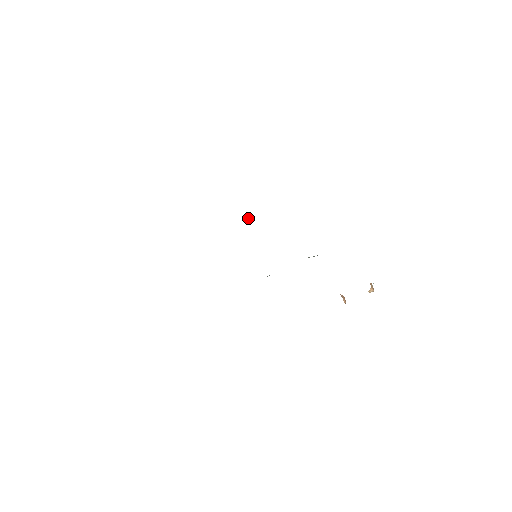
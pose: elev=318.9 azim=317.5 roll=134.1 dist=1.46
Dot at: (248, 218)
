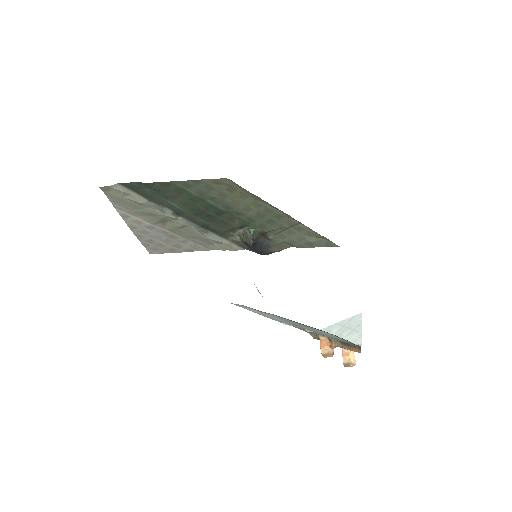
Dot at: occluded
